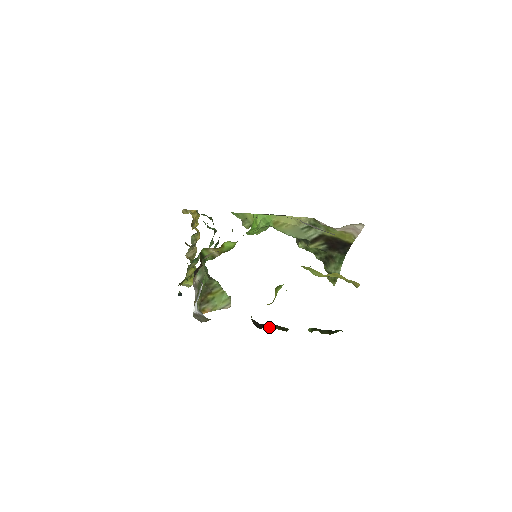
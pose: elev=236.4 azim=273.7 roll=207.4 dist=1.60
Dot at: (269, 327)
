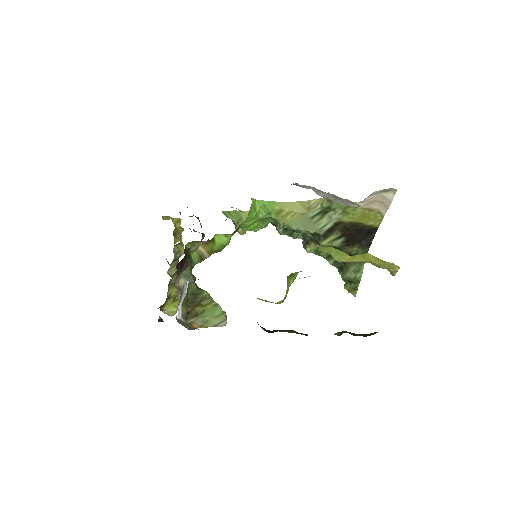
Dot at: (282, 331)
